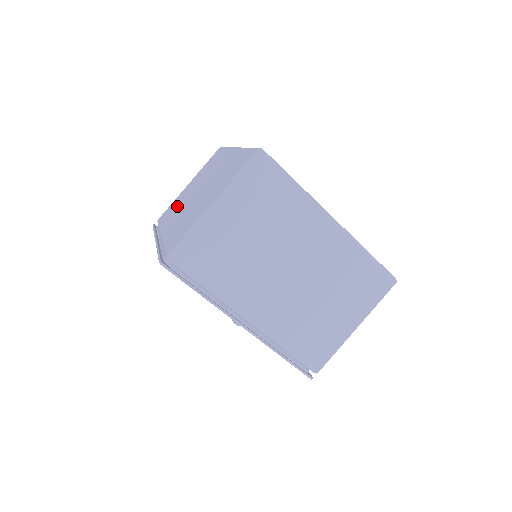
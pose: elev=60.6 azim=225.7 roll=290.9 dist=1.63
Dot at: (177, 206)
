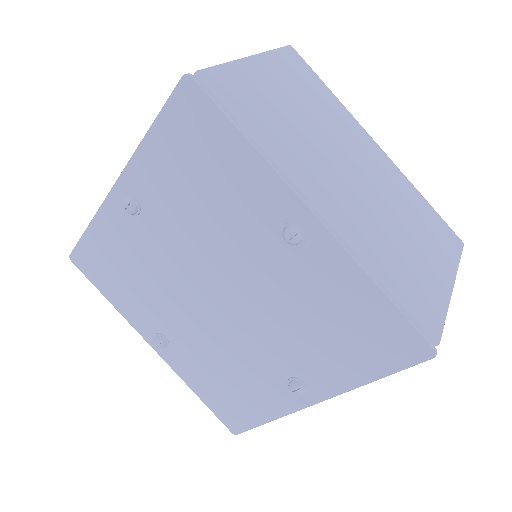
Dot at: occluded
